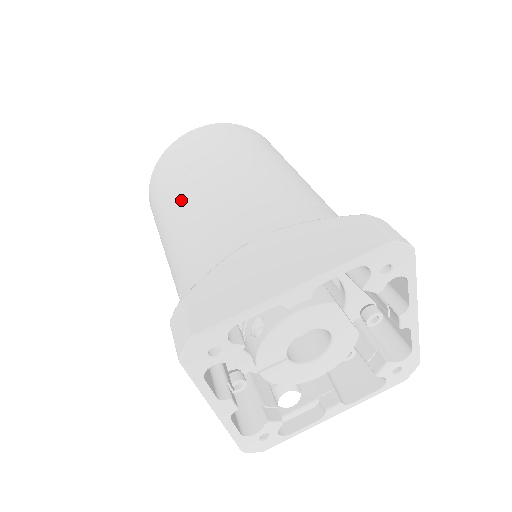
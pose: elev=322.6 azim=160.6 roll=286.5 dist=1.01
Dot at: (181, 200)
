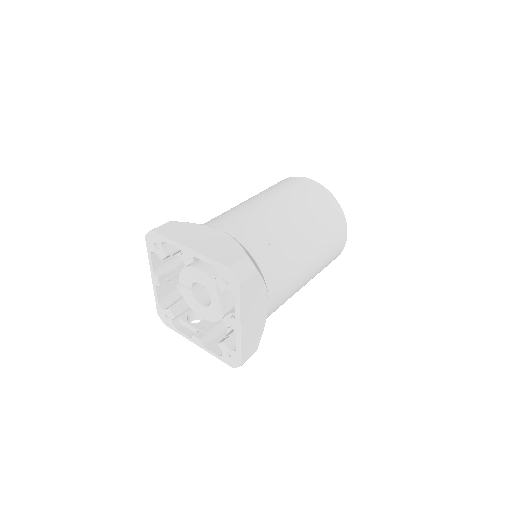
Dot at: (248, 199)
